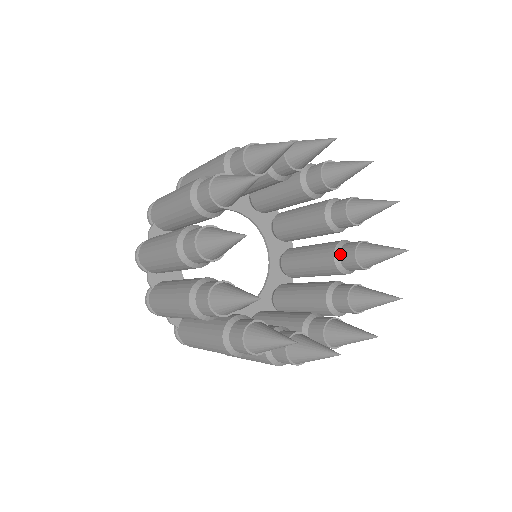
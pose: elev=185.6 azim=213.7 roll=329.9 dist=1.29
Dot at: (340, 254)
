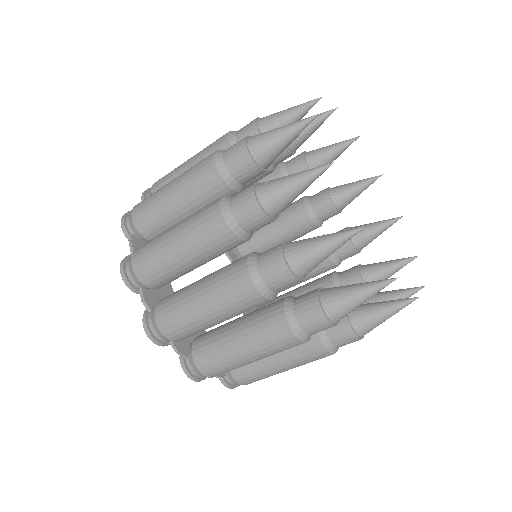
Dot at: occluded
